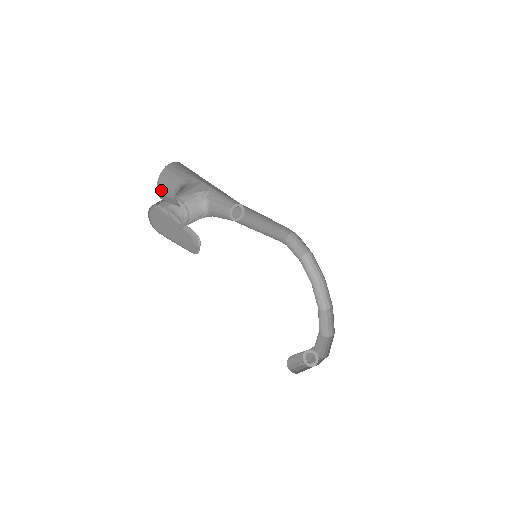
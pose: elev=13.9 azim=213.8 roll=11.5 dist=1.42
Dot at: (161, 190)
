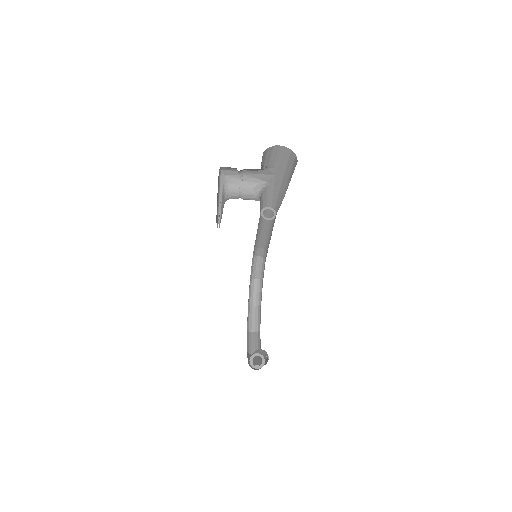
Dot at: occluded
